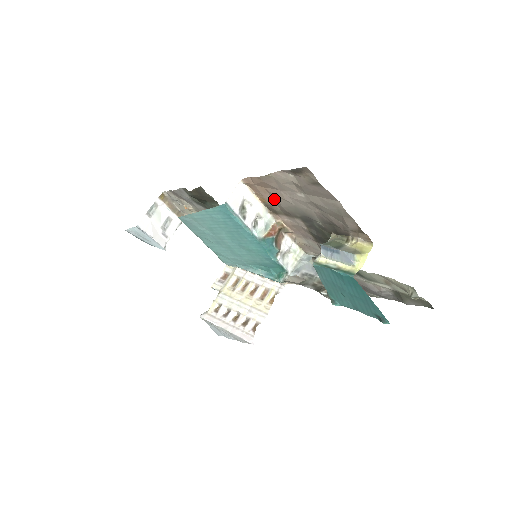
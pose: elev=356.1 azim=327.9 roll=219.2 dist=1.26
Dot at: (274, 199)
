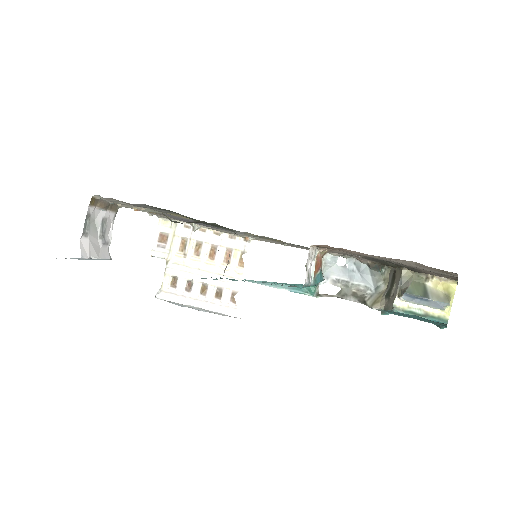
Dot at: (342, 250)
